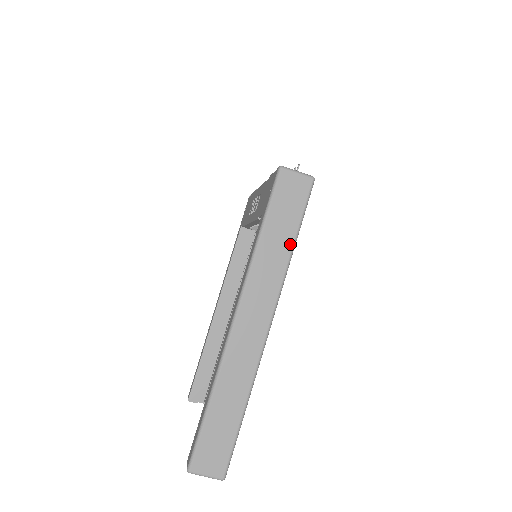
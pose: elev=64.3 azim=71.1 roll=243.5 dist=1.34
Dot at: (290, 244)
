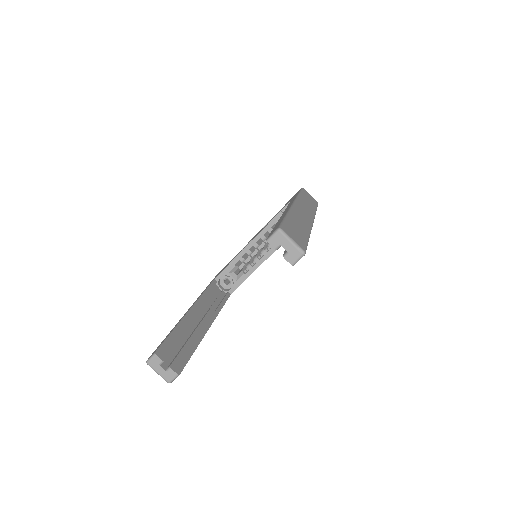
Dot at: (314, 208)
